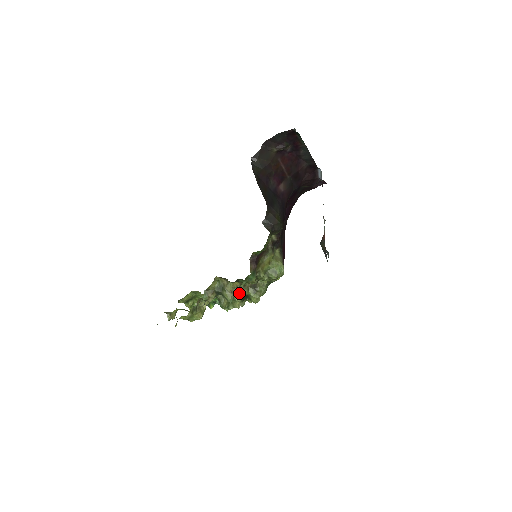
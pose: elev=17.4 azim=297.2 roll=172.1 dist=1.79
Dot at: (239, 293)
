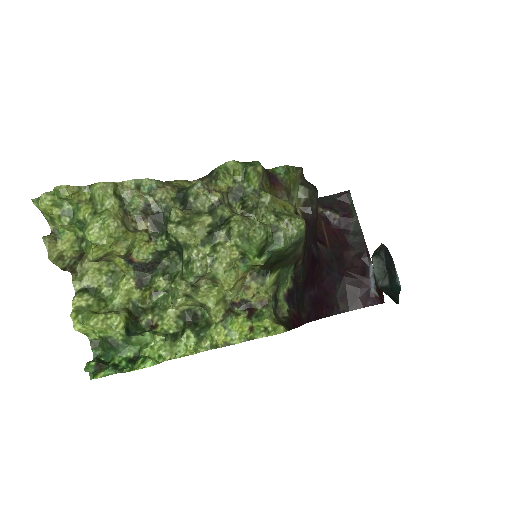
Dot at: (219, 193)
